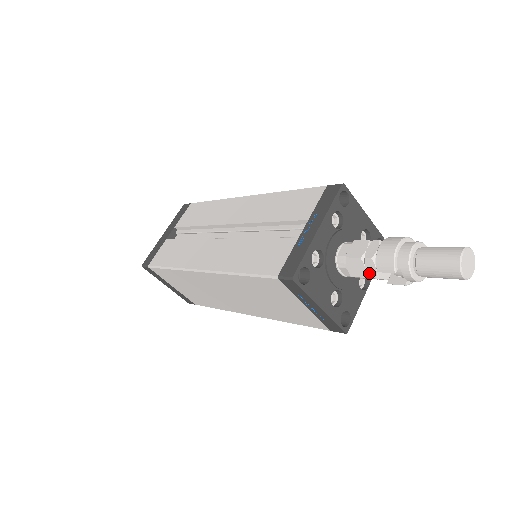
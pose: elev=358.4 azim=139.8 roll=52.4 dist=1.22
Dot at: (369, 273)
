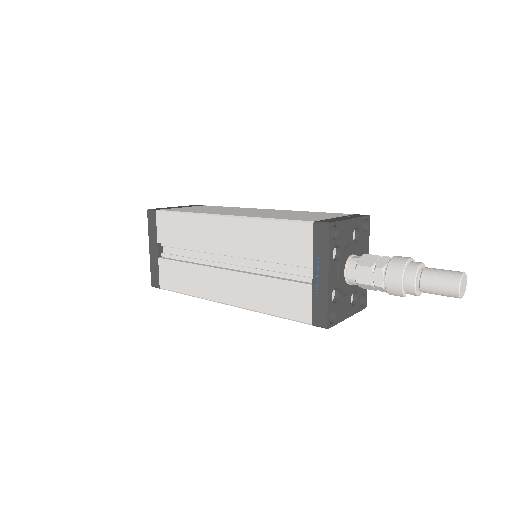
Dot at: (380, 290)
